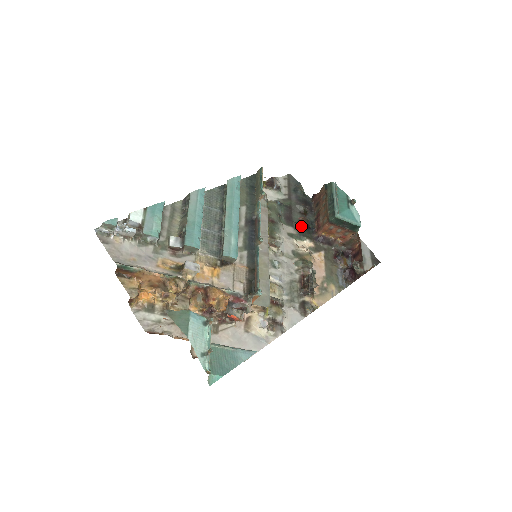
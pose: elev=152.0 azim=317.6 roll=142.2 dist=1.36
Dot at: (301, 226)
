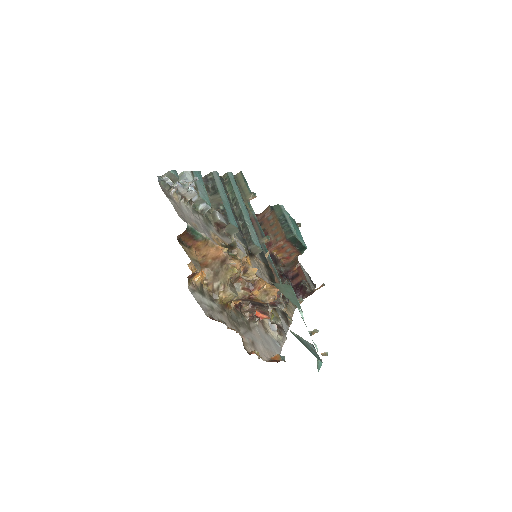
Dot at: occluded
